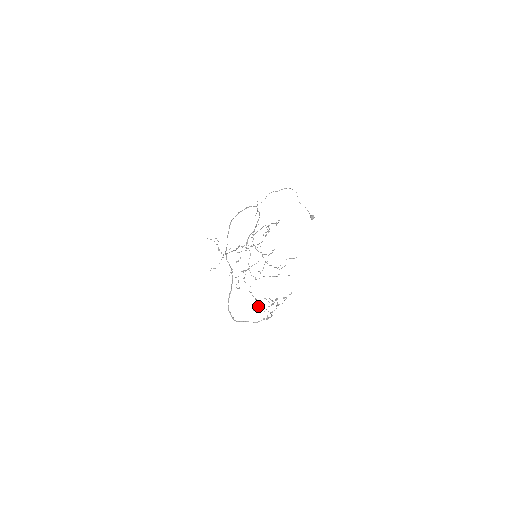
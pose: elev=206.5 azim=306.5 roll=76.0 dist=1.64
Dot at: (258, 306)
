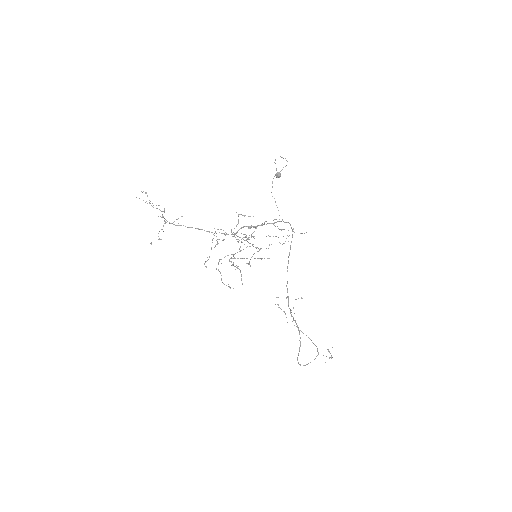
Dot at: occluded
